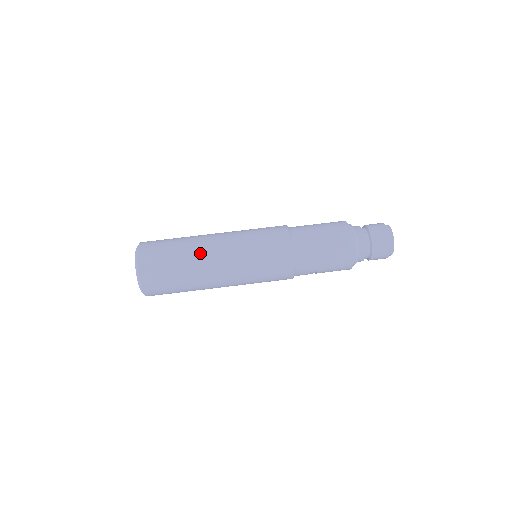
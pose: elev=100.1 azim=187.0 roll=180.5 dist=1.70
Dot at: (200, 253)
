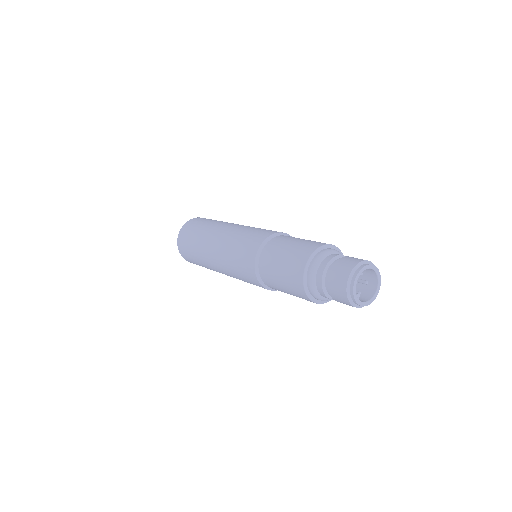
Dot at: (204, 245)
